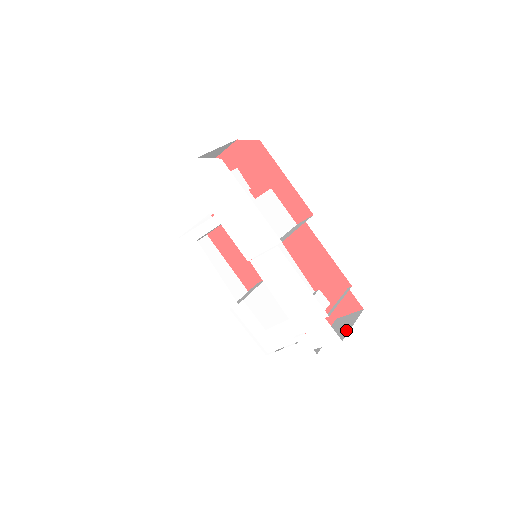
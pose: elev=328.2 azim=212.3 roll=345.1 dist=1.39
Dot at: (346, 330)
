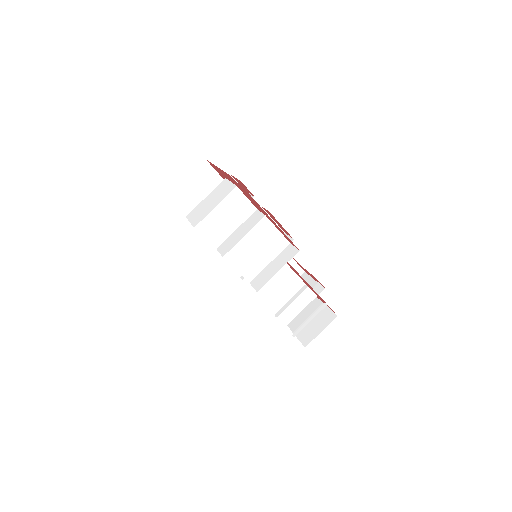
Dot at: (314, 334)
